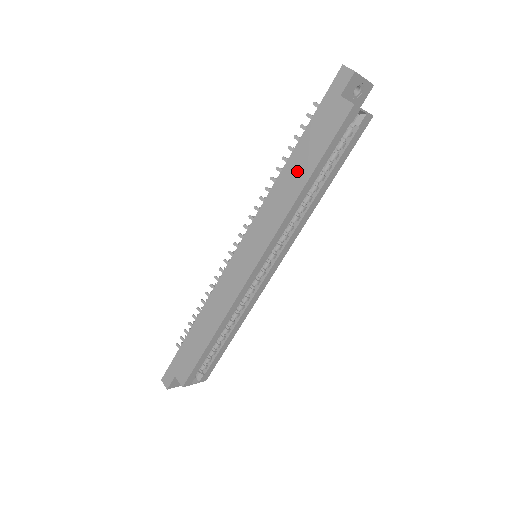
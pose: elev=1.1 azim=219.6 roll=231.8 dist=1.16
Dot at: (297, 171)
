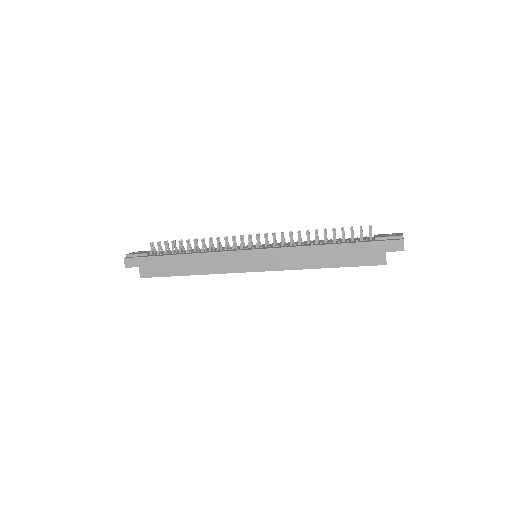
Dot at: (327, 257)
